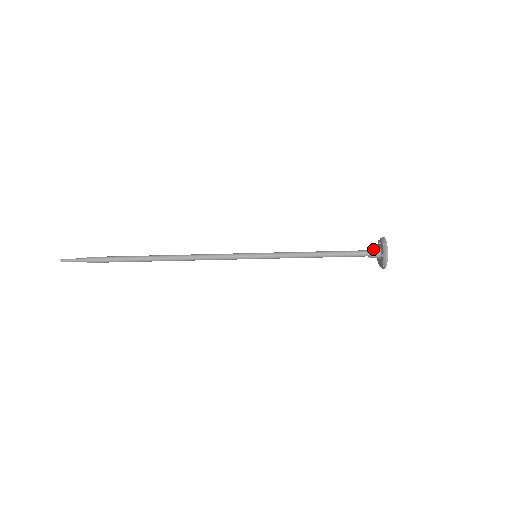
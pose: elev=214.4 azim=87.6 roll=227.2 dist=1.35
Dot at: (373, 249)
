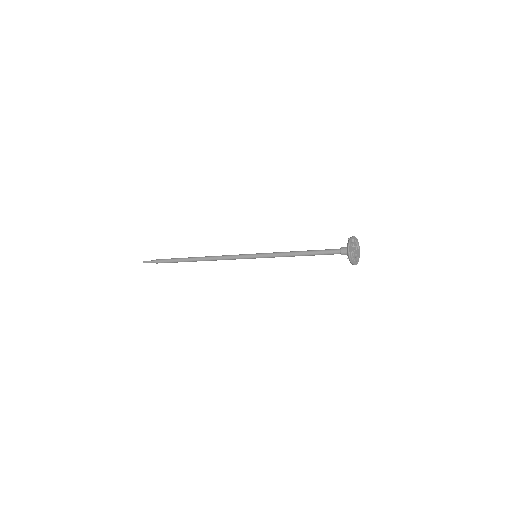
Dot at: (343, 252)
